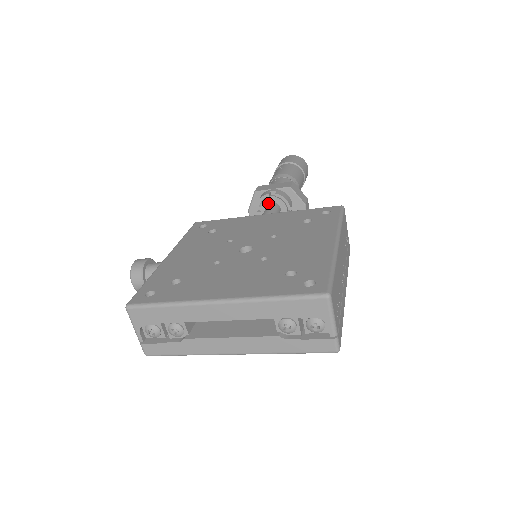
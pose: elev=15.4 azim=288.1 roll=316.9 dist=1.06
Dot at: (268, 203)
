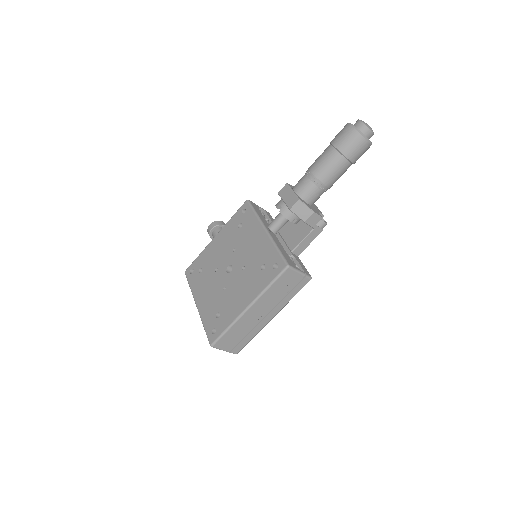
Dot at: occluded
